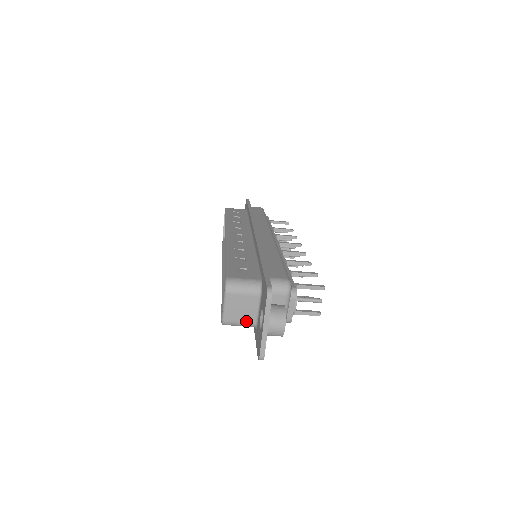
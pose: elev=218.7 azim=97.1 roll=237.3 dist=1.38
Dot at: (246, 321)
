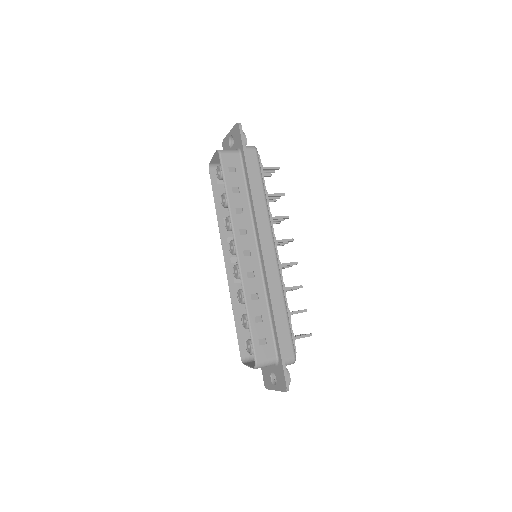
Dot at: occluded
